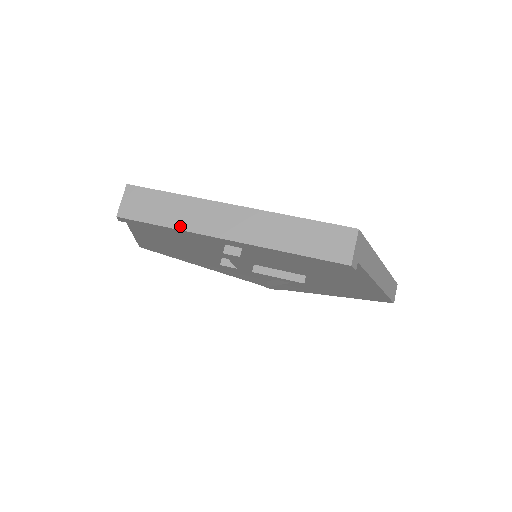
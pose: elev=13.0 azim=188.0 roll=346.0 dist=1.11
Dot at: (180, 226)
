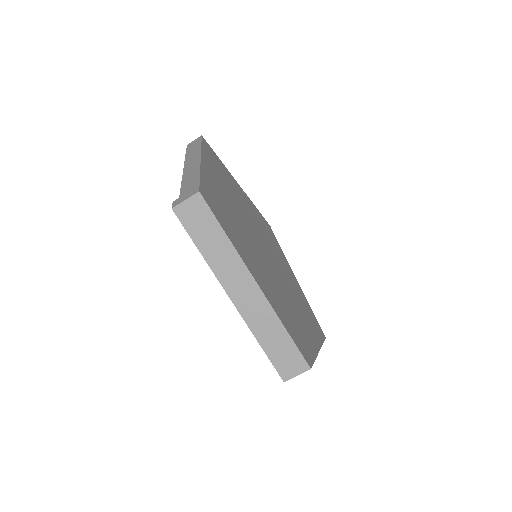
Dot at: (209, 260)
